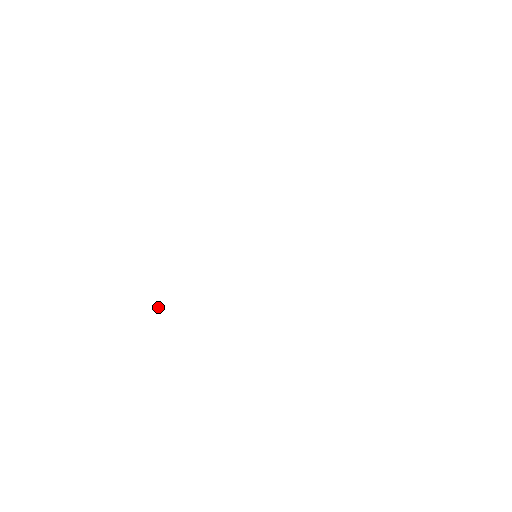
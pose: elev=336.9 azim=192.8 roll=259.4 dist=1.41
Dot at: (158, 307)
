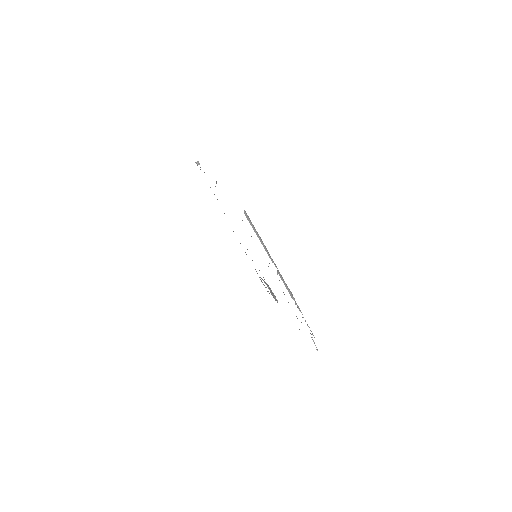
Dot at: occluded
